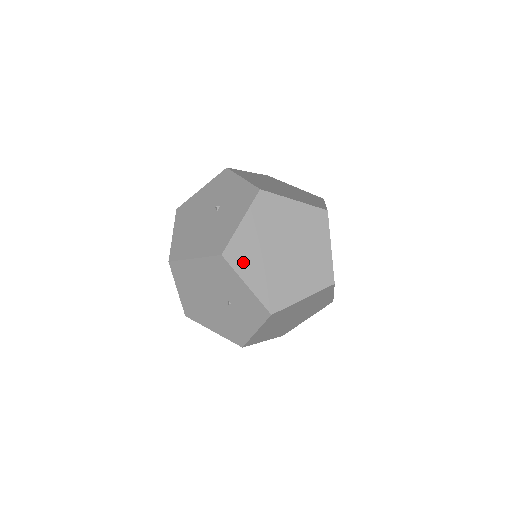
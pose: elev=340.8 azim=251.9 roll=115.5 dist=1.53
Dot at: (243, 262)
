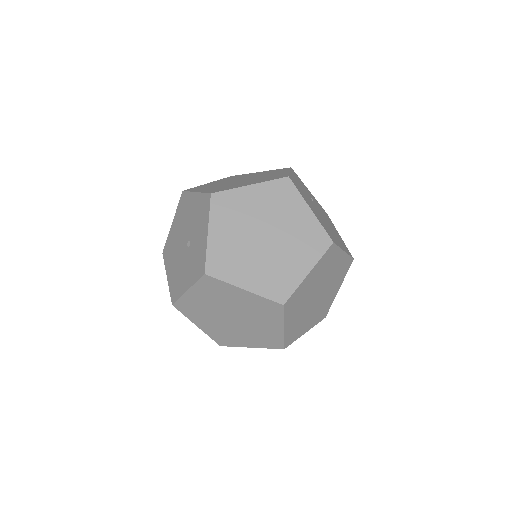
Dot at: (192, 314)
